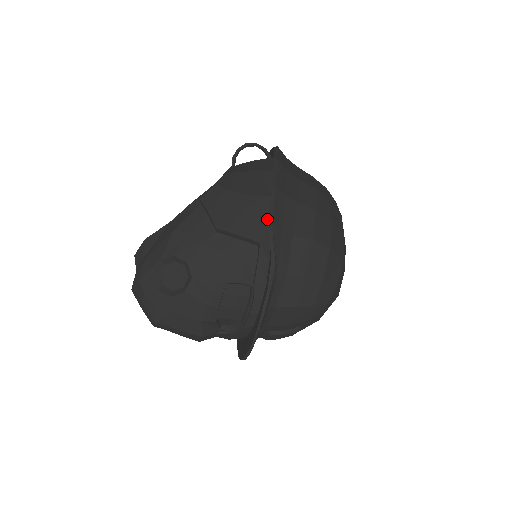
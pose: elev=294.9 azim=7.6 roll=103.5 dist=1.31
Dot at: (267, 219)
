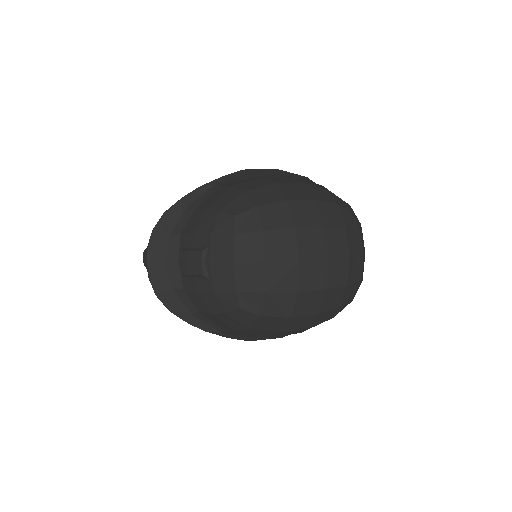
Dot at: occluded
